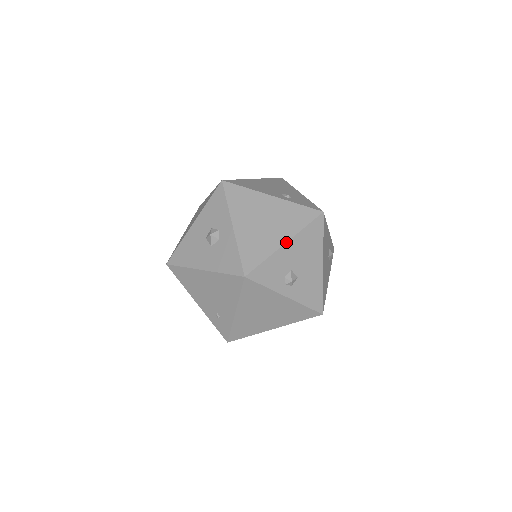
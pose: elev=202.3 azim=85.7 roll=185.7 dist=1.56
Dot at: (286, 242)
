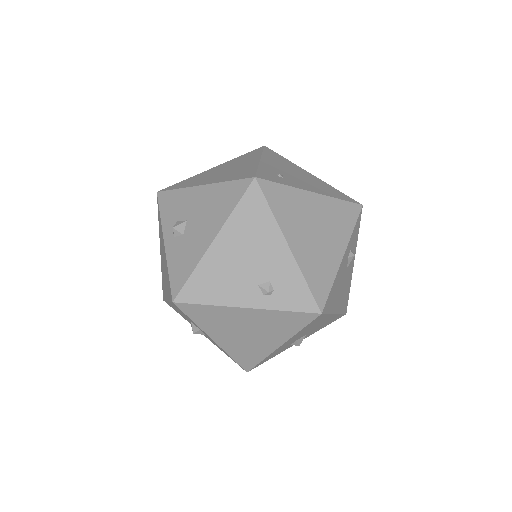
Dot at: (281, 346)
